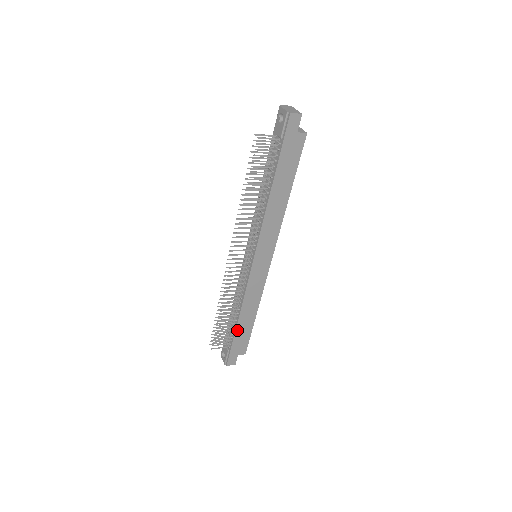
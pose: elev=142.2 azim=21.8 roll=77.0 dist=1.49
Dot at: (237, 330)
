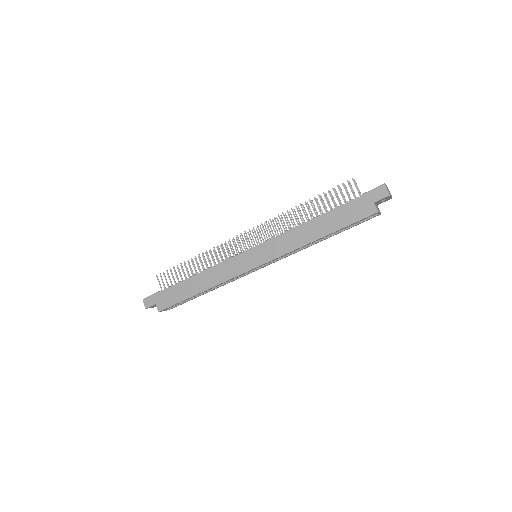
Dot at: (181, 283)
